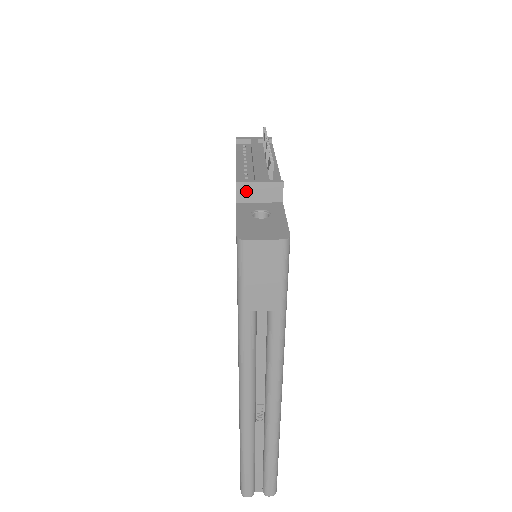
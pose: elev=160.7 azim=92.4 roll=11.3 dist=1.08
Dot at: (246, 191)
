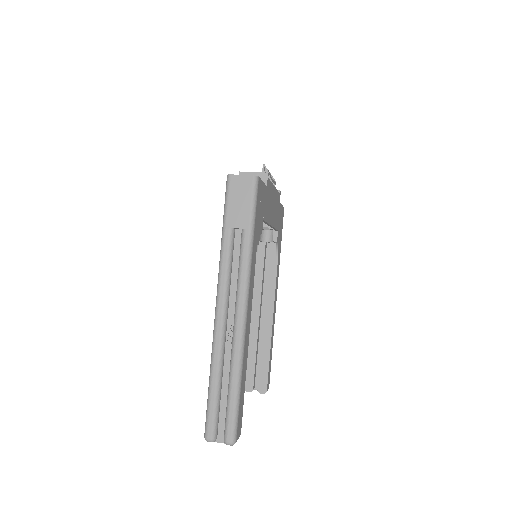
Dot at: occluded
